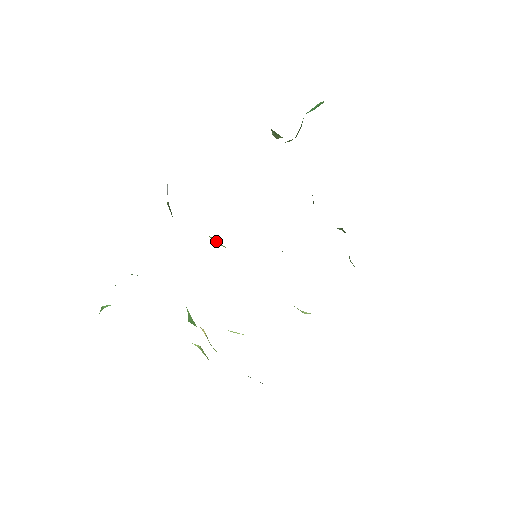
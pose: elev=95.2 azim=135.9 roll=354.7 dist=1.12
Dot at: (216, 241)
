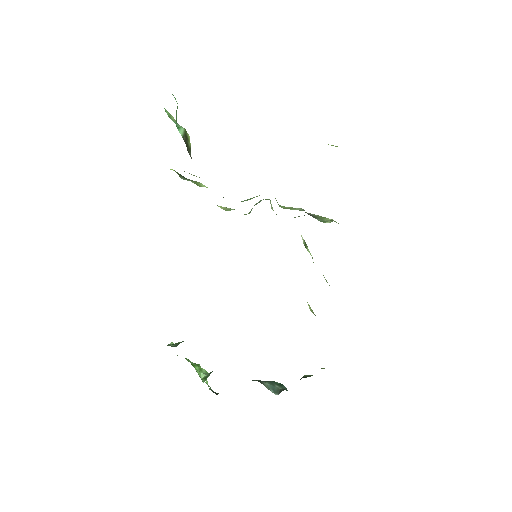
Dot at: occluded
